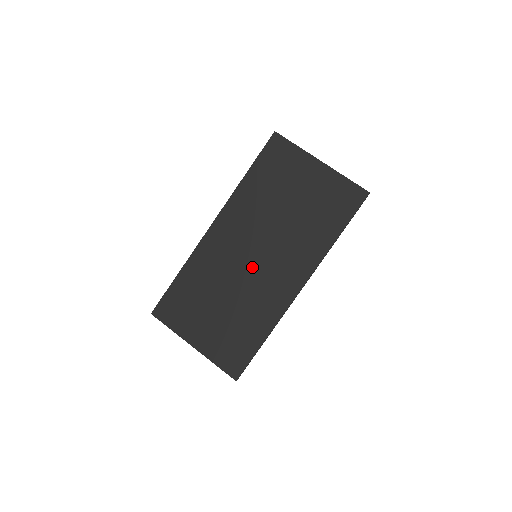
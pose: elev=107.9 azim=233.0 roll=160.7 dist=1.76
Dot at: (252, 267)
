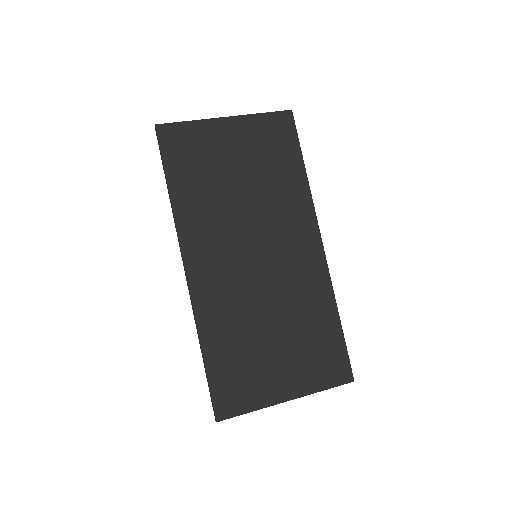
Dot at: (264, 269)
